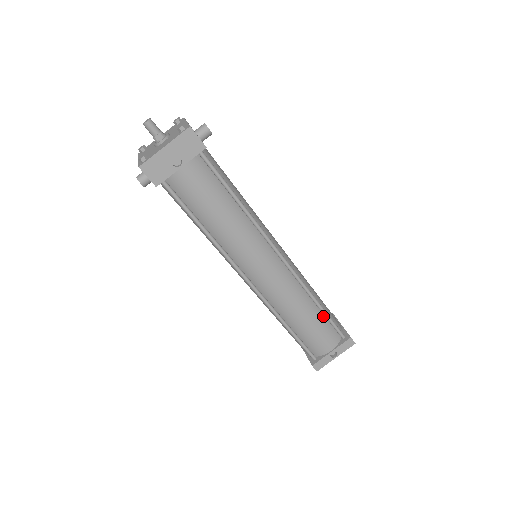
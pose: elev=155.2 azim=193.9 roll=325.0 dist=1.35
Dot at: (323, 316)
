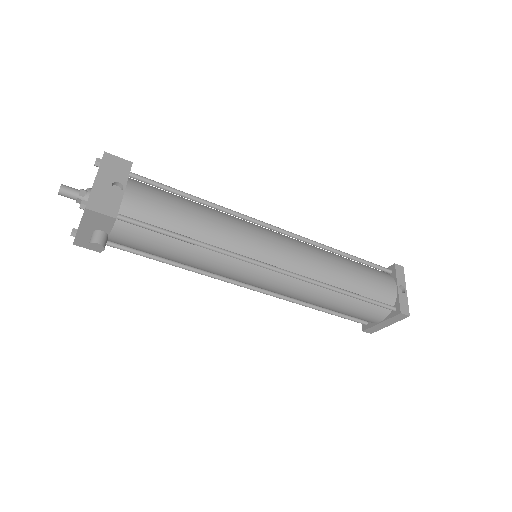
Dot at: (357, 263)
